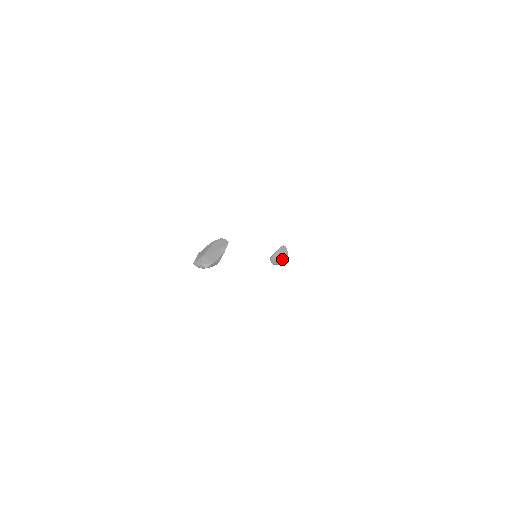
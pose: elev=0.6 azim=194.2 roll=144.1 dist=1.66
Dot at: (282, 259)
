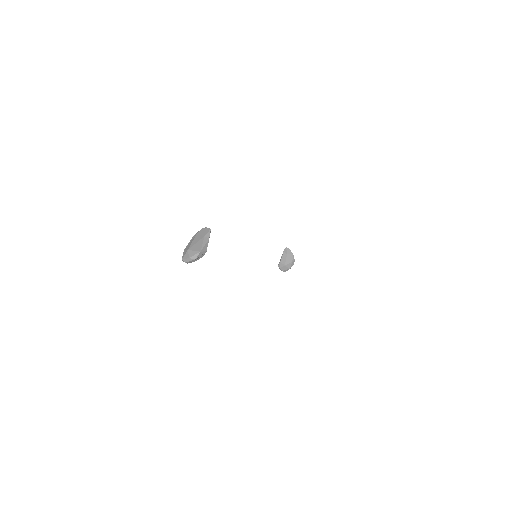
Dot at: (290, 262)
